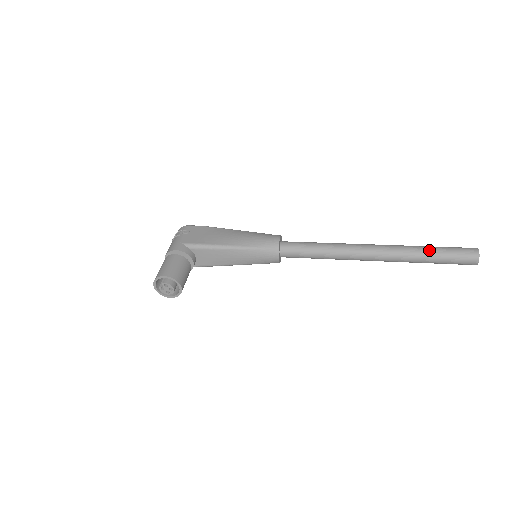
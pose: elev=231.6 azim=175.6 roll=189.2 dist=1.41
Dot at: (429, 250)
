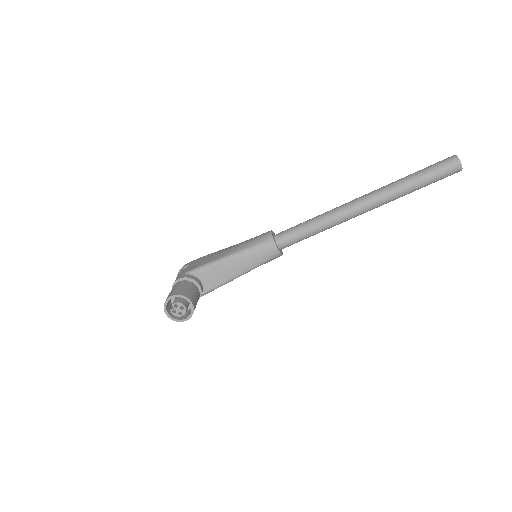
Dot at: (410, 176)
